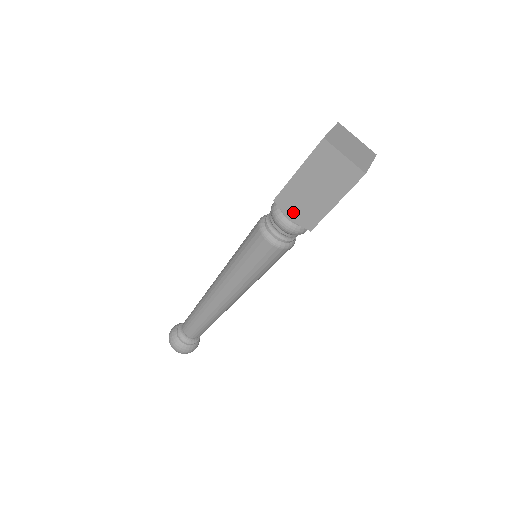
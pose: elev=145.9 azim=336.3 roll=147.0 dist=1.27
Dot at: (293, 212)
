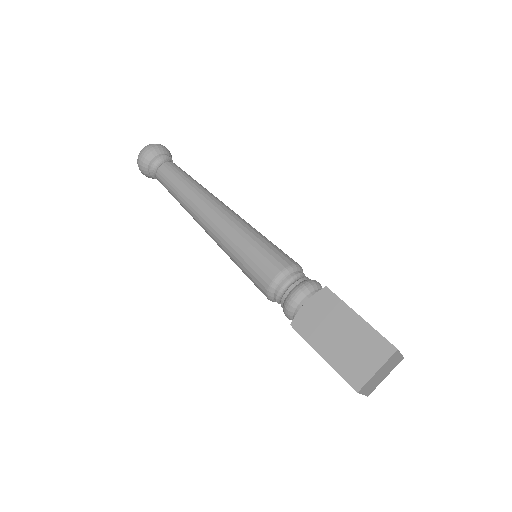
Dot at: occluded
